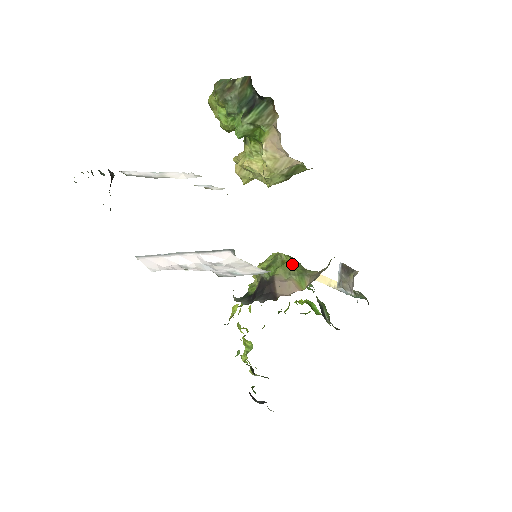
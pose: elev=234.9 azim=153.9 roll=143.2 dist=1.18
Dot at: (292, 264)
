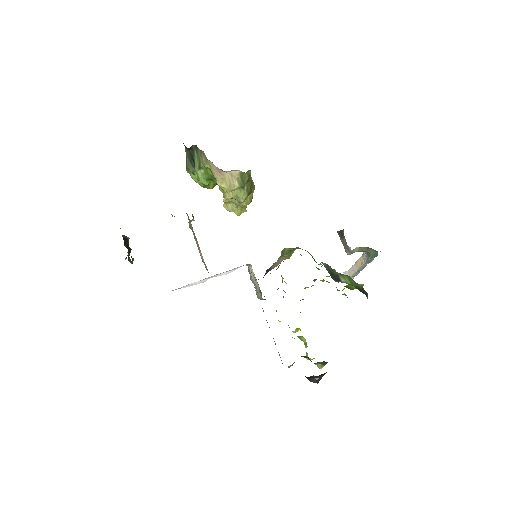
Dot at: (286, 249)
